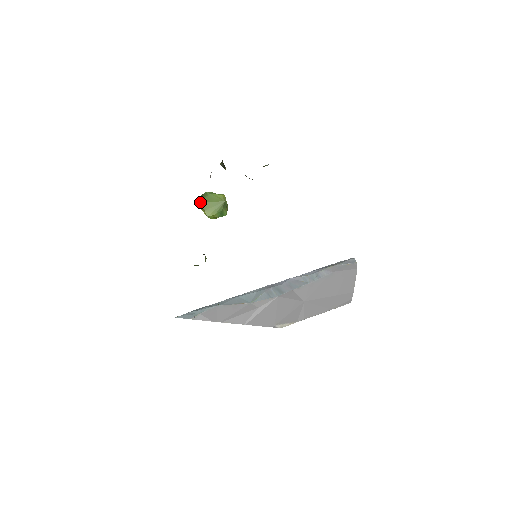
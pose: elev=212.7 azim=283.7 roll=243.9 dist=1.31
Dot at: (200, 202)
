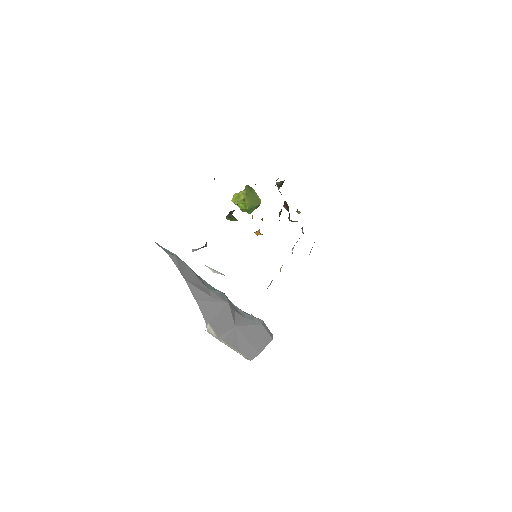
Dot at: (247, 188)
